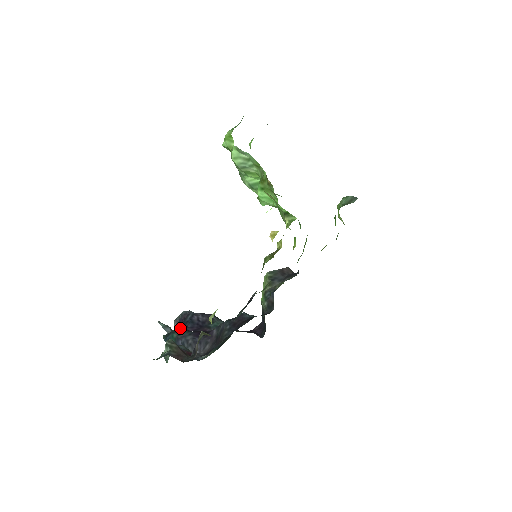
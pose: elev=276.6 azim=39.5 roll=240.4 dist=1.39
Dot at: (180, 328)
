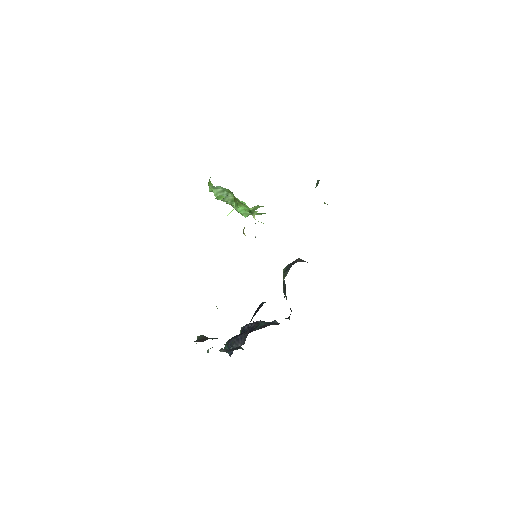
Dot at: occluded
